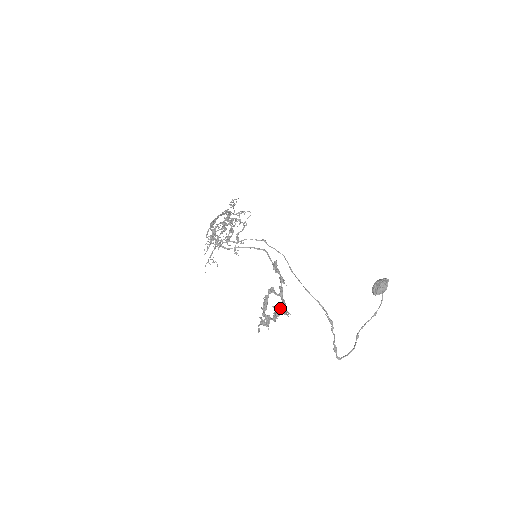
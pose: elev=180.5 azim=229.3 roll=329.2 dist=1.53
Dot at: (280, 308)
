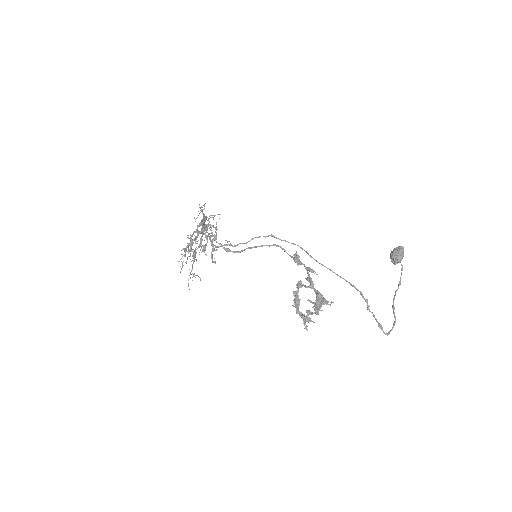
Dot at: (319, 299)
